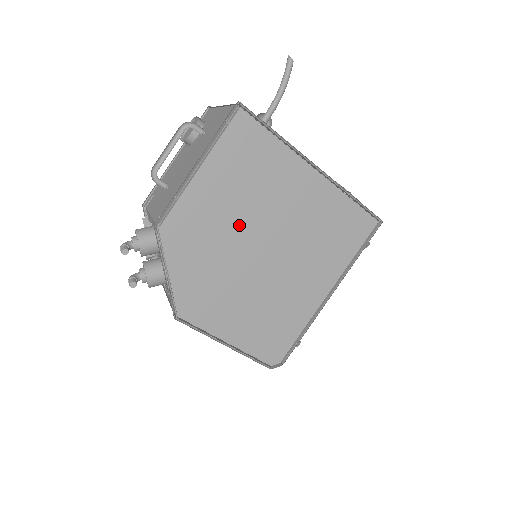
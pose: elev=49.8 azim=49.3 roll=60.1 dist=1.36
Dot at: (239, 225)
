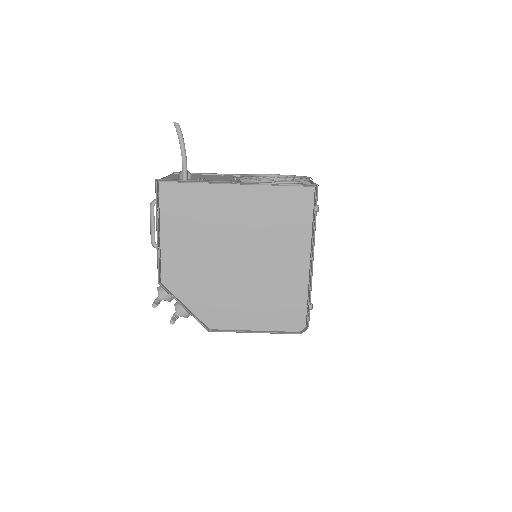
Dot at: (209, 252)
